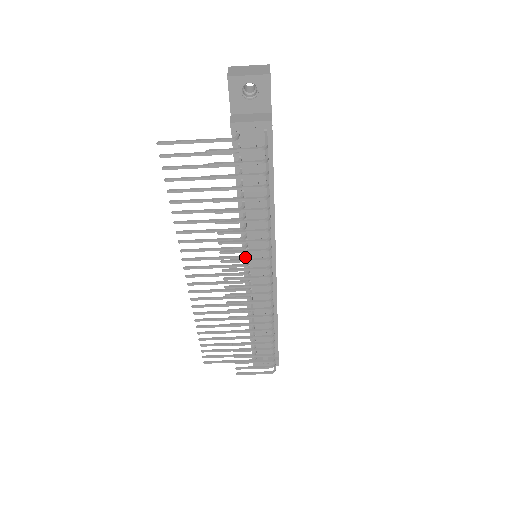
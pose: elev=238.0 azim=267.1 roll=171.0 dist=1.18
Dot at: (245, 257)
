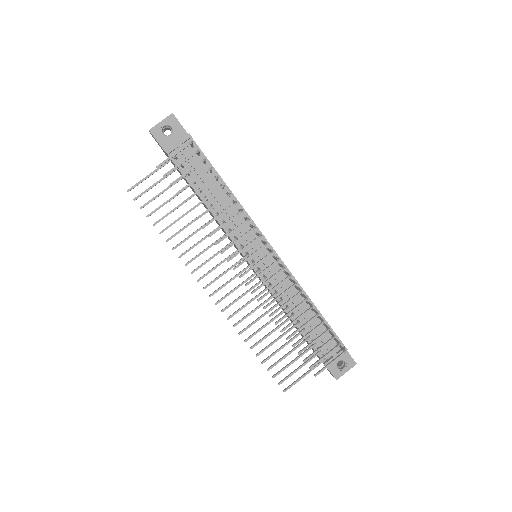
Dot at: (241, 248)
